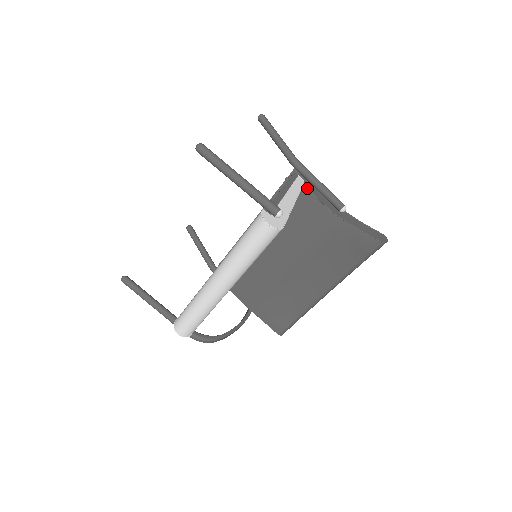
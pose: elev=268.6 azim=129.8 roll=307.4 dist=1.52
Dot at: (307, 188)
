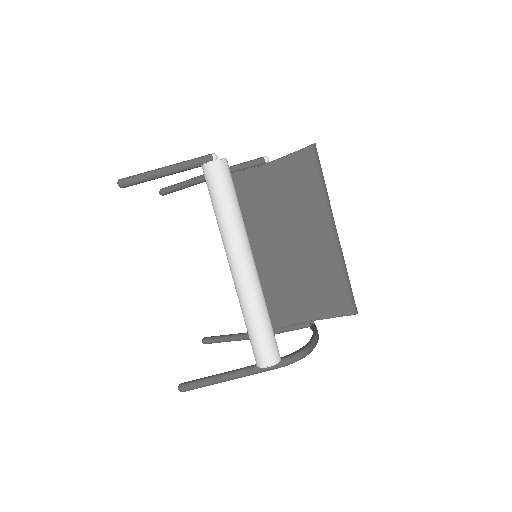
Dot at: occluded
